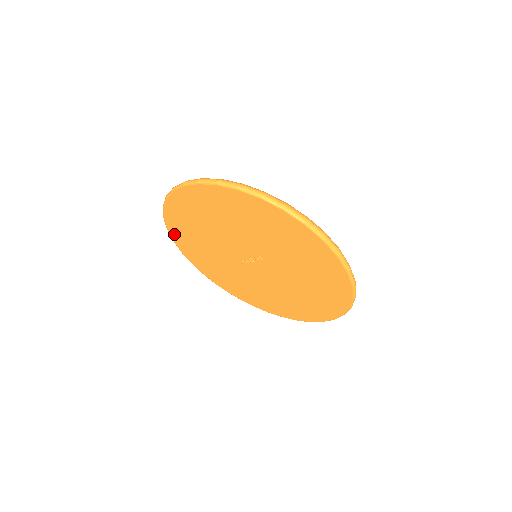
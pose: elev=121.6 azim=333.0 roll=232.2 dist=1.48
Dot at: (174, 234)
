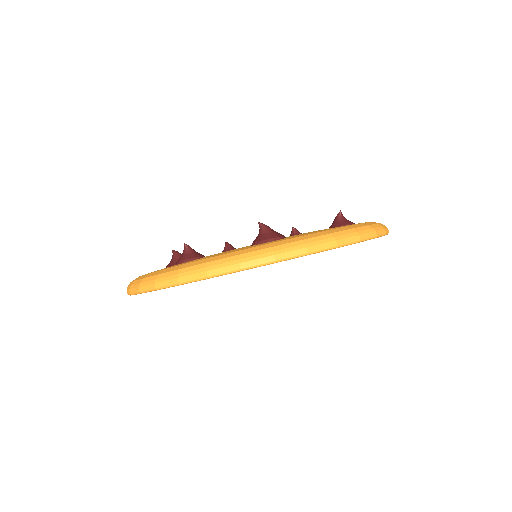
Dot at: occluded
